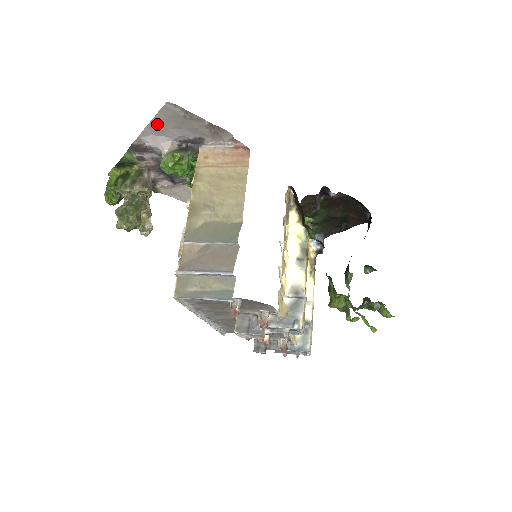
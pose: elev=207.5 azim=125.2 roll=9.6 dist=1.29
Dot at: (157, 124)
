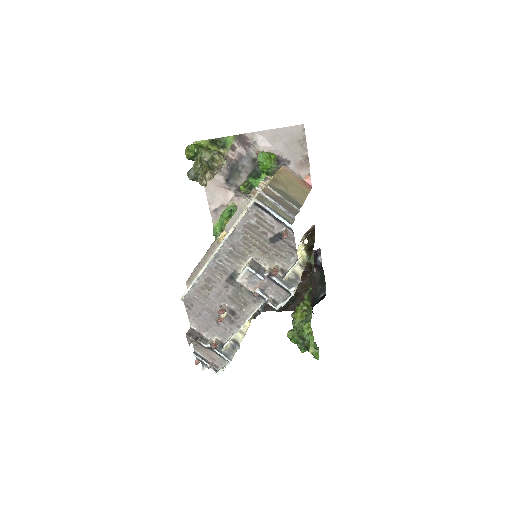
Dot at: (278, 133)
